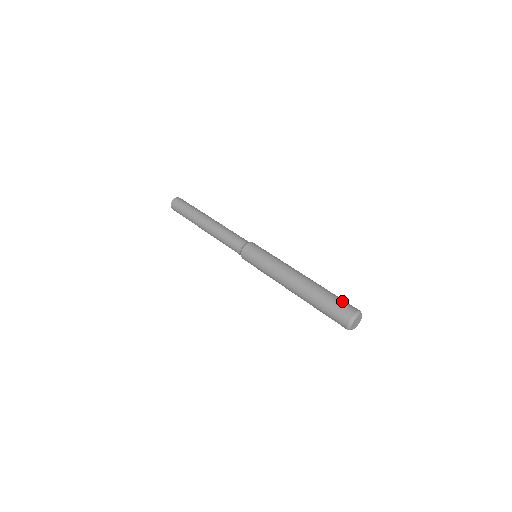
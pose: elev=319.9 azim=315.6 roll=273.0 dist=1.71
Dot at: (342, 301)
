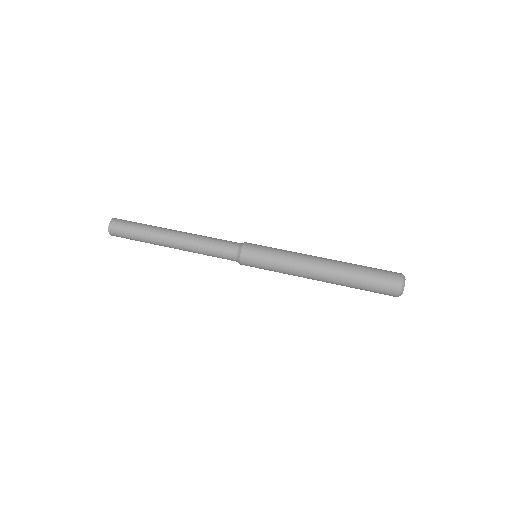
Dot at: occluded
